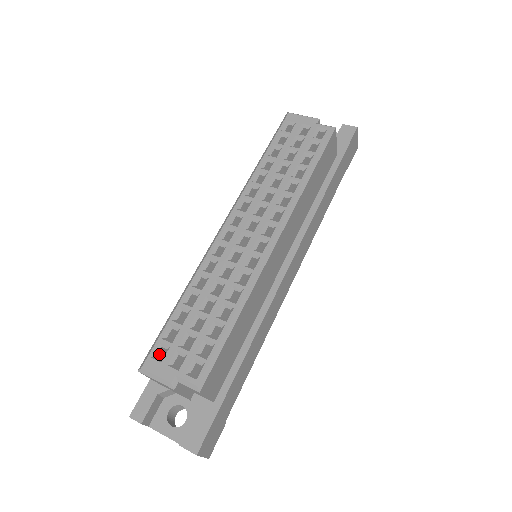
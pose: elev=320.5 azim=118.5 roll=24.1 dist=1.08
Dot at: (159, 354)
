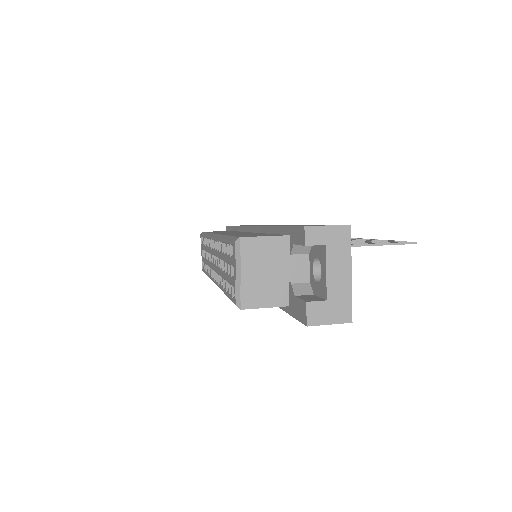
Dot at: occluded
